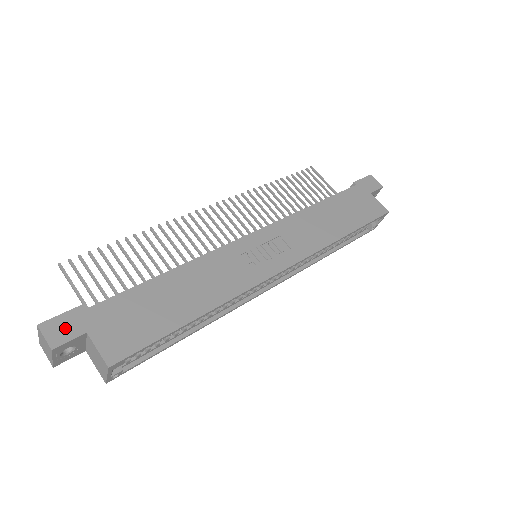
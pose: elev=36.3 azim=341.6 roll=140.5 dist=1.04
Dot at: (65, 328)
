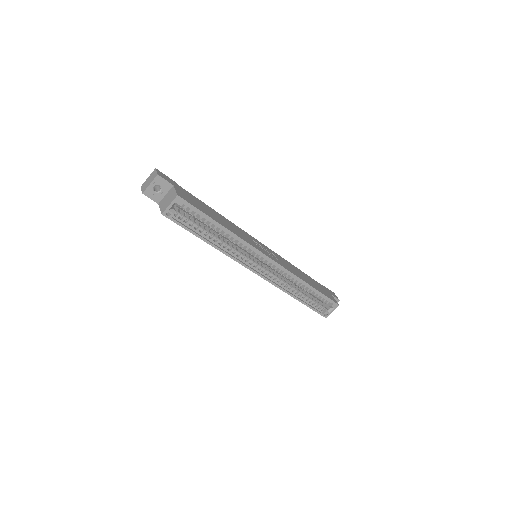
Dot at: (166, 178)
